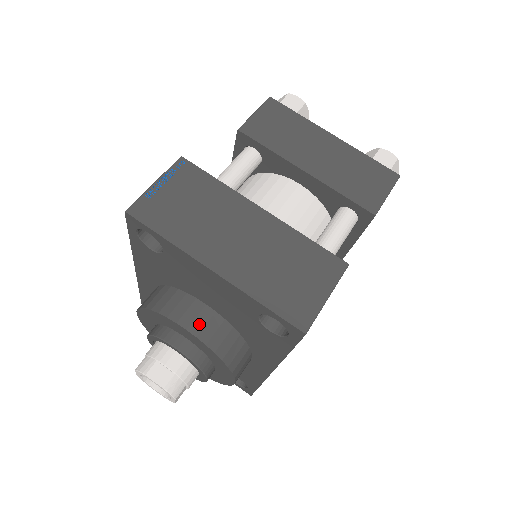
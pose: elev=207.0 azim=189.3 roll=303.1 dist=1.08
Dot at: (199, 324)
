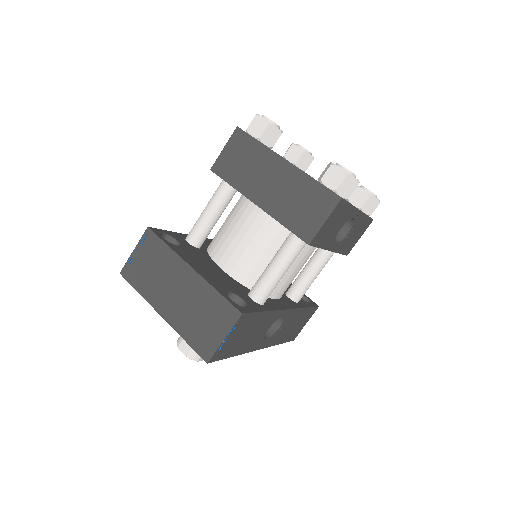
Dot at: occluded
